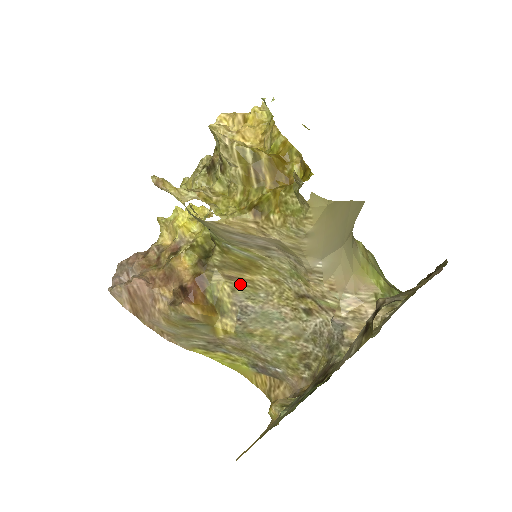
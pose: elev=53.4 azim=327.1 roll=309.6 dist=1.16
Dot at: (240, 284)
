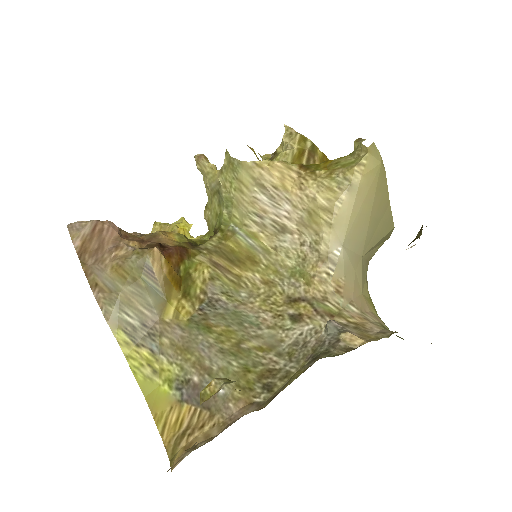
Dot at: (223, 275)
